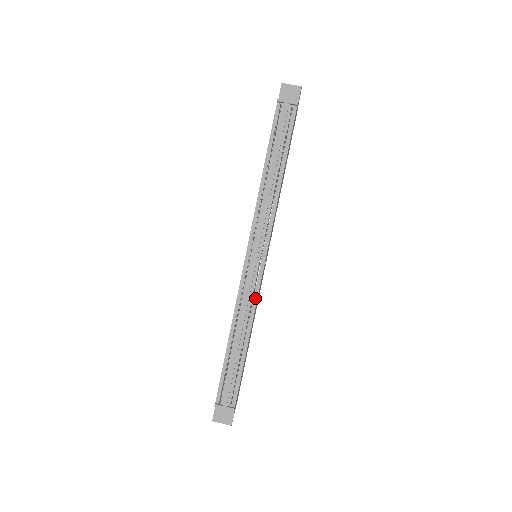
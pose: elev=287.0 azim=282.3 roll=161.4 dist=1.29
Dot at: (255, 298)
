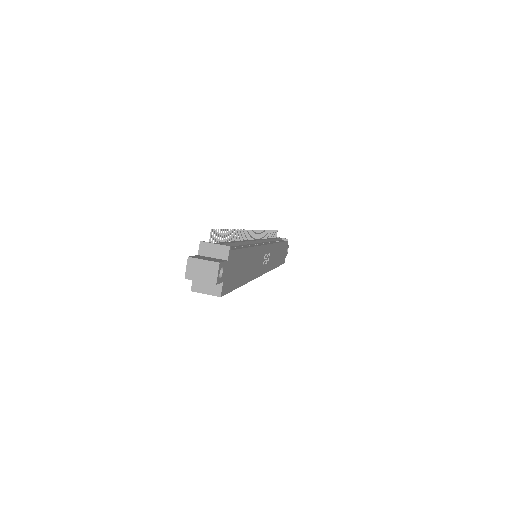
Dot at: occluded
